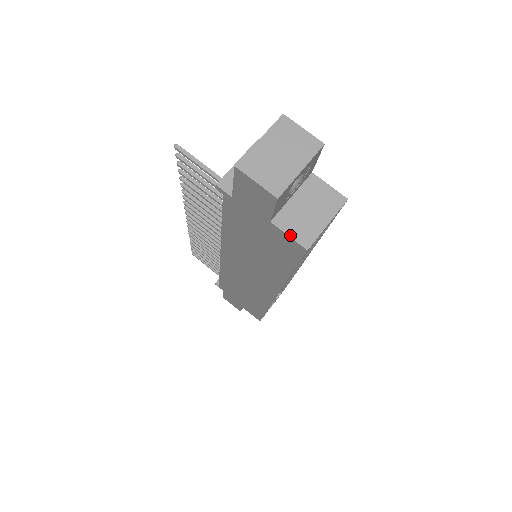
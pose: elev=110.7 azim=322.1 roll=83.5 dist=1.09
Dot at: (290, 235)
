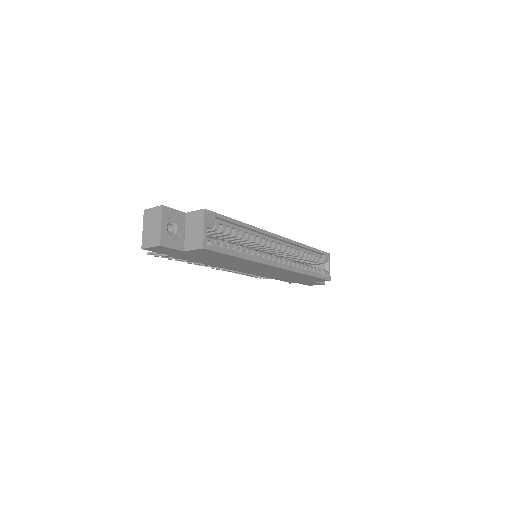
Dot at: (193, 249)
